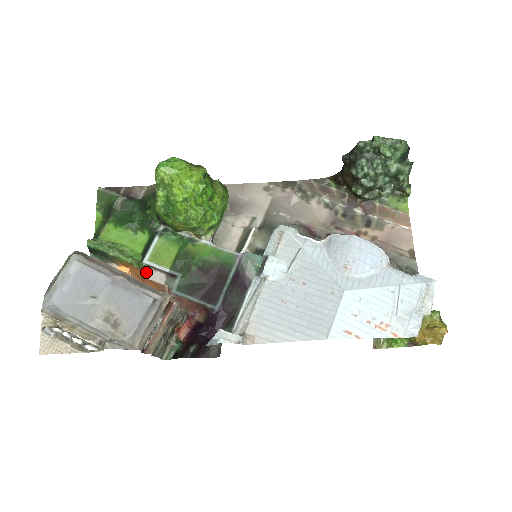
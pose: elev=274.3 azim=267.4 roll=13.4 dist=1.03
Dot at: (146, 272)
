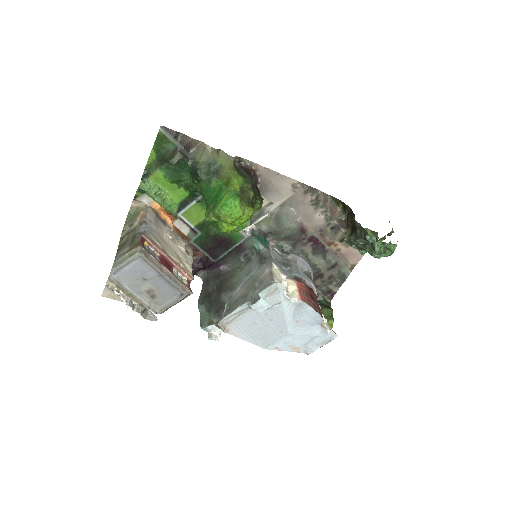
Dot at: (177, 222)
